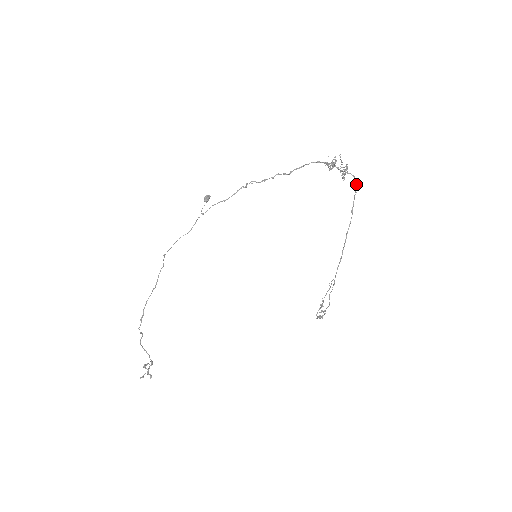
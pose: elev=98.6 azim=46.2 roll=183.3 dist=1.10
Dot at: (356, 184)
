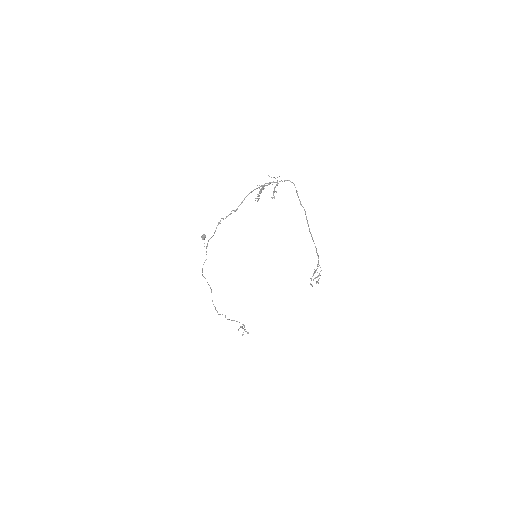
Dot at: (294, 185)
